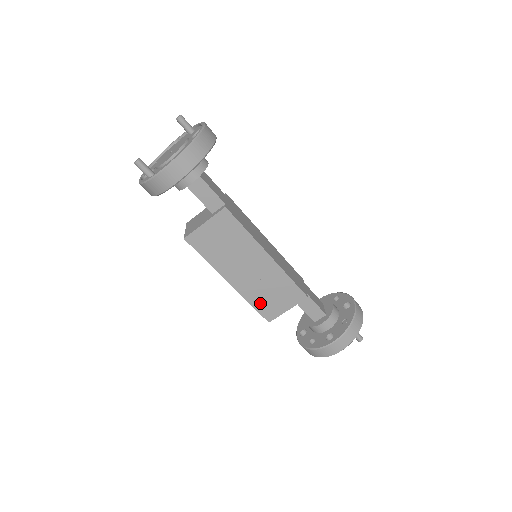
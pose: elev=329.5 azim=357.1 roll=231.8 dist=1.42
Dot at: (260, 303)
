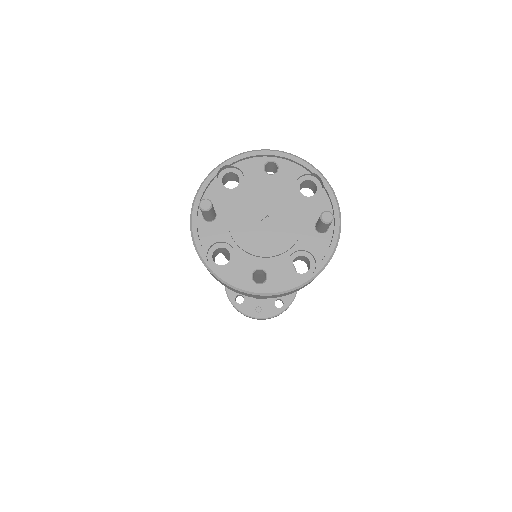
Dot at: occluded
